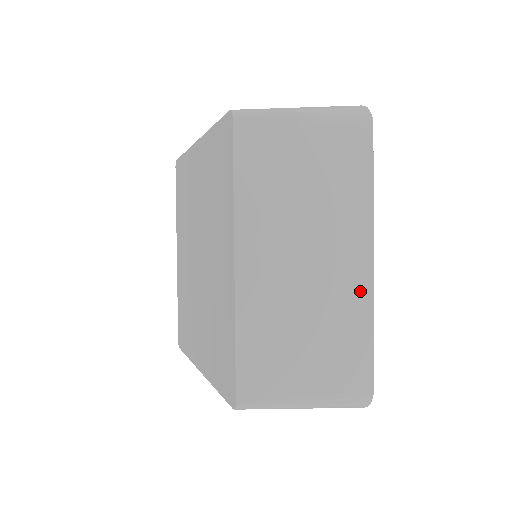
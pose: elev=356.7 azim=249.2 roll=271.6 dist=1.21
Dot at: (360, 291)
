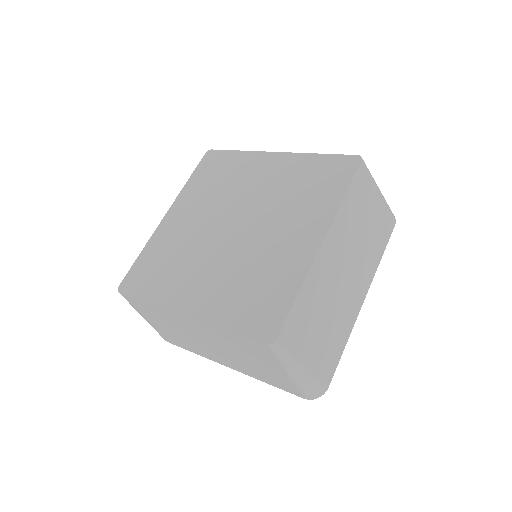
Dot at: occluded
